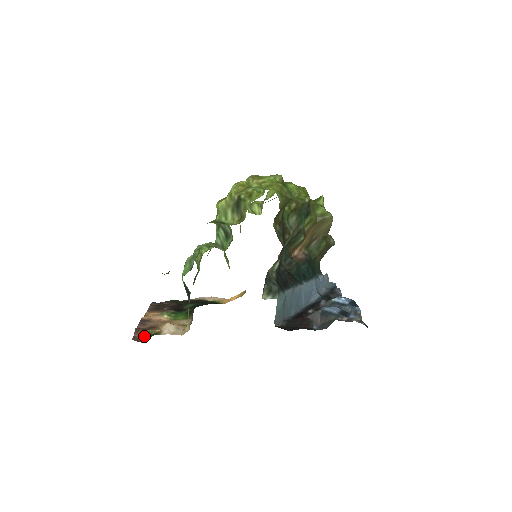
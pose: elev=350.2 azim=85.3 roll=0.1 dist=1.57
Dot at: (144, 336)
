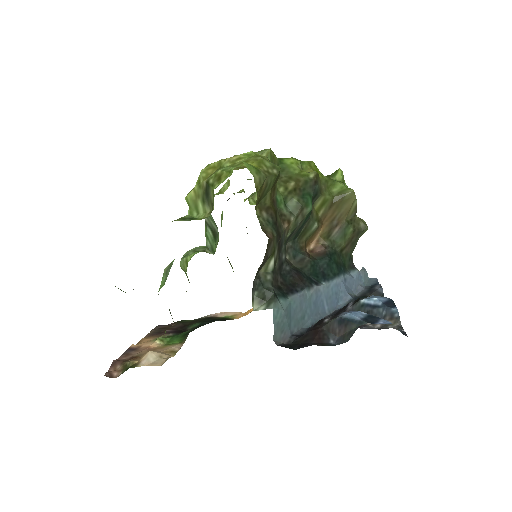
Dot at: (120, 370)
